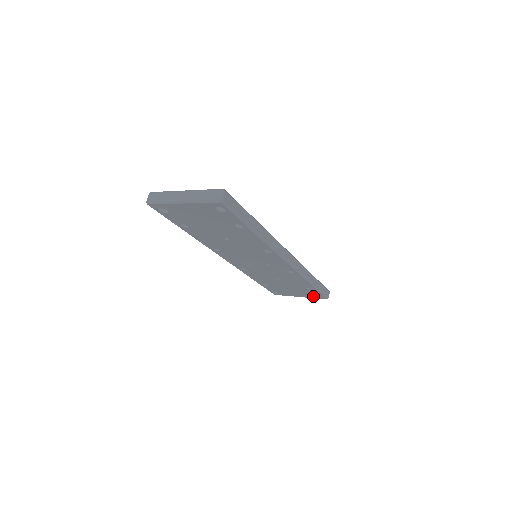
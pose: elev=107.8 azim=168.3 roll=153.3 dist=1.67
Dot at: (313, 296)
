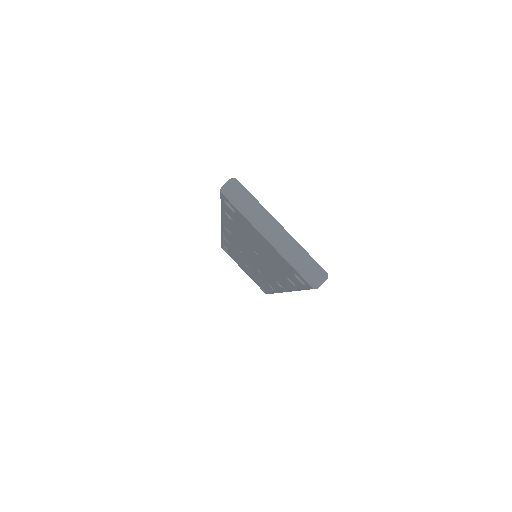
Dot at: occluded
